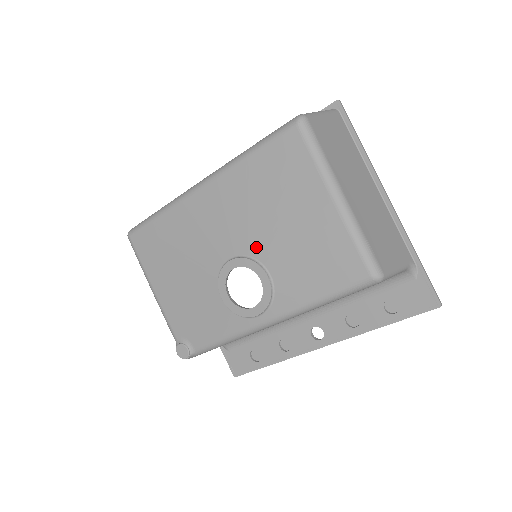
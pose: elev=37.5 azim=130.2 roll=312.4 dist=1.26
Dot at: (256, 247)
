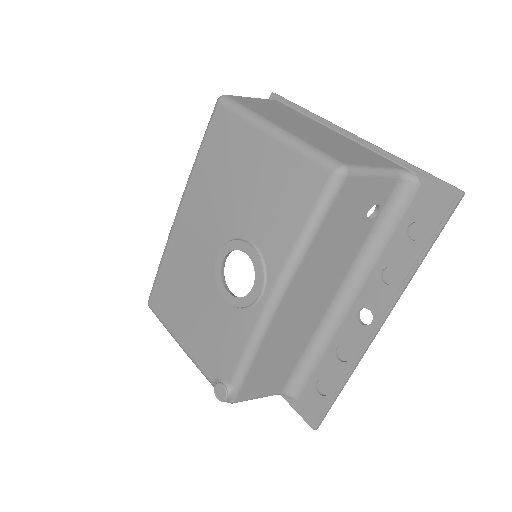
Dot at: (232, 227)
